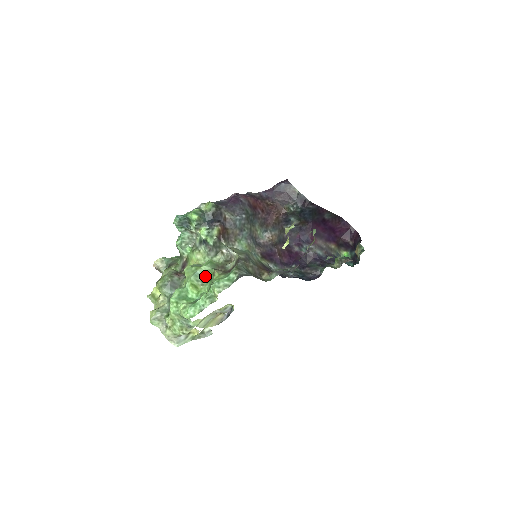
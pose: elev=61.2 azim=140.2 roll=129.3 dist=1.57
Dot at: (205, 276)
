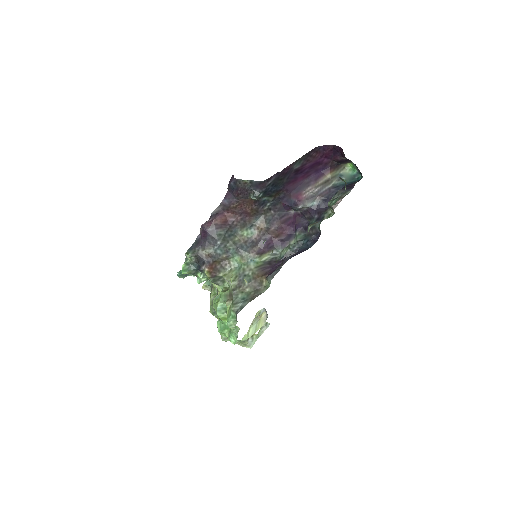
Dot at: (225, 307)
